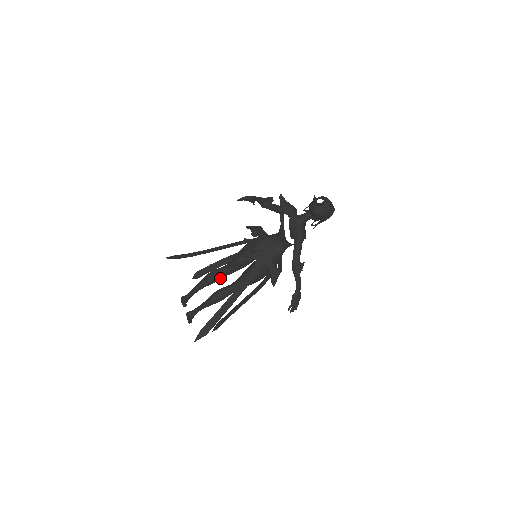
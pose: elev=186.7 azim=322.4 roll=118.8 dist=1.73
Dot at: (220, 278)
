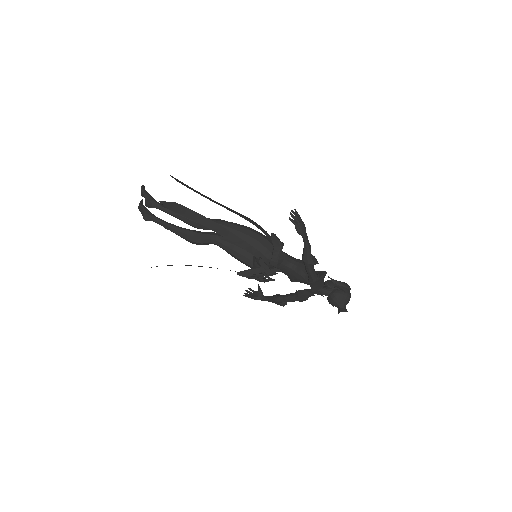
Dot at: occluded
